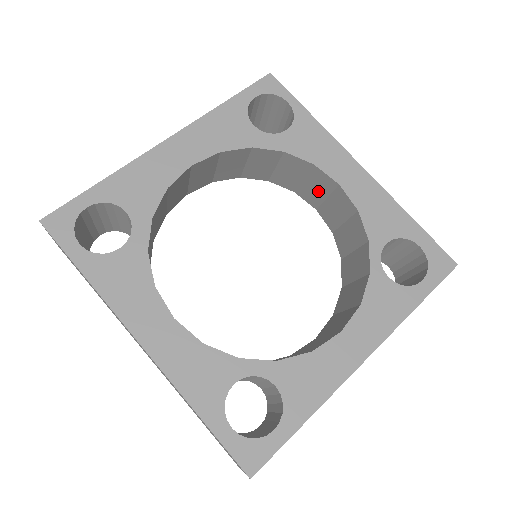
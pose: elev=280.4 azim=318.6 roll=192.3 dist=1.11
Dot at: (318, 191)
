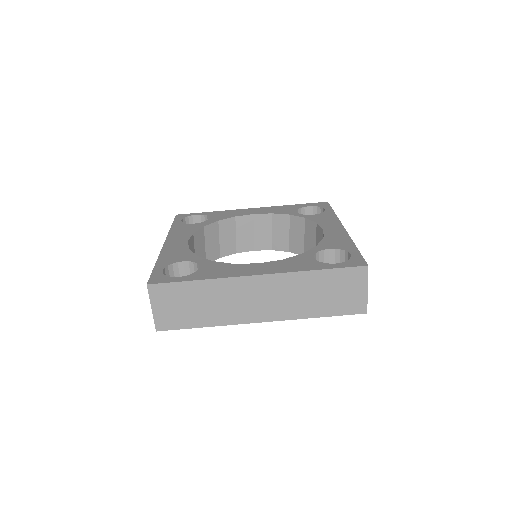
Dot at: (247, 234)
